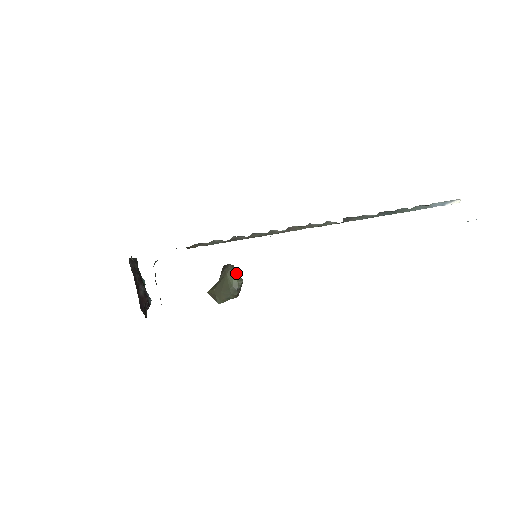
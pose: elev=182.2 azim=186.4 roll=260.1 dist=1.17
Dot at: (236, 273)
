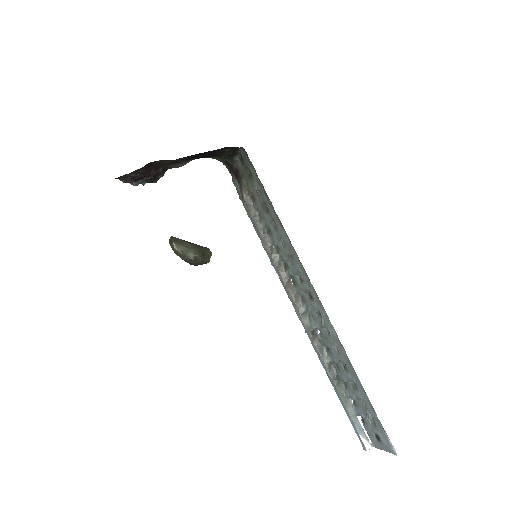
Dot at: occluded
